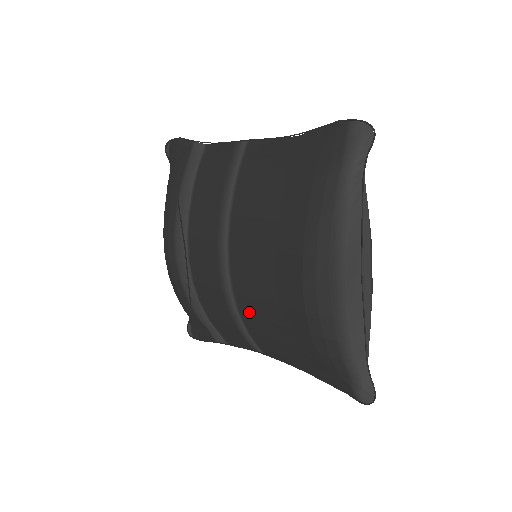
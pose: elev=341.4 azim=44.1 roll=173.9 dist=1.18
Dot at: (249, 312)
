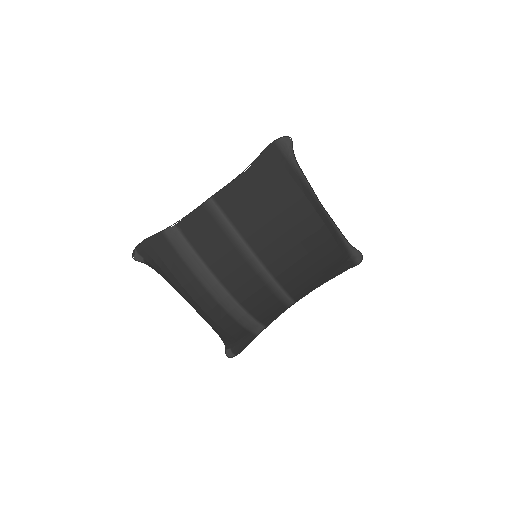
Dot at: (289, 279)
